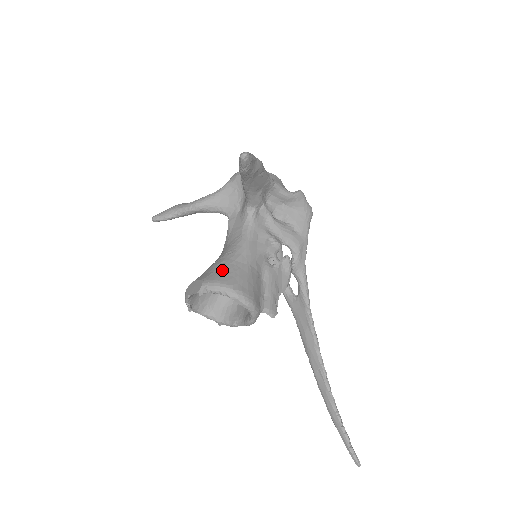
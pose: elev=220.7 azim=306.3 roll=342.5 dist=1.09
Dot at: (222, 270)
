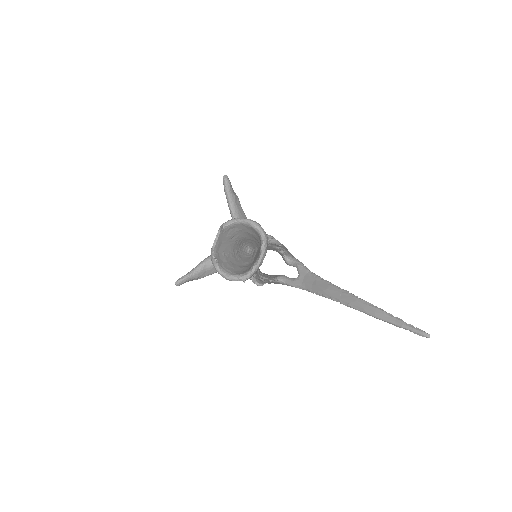
Dot at: occluded
